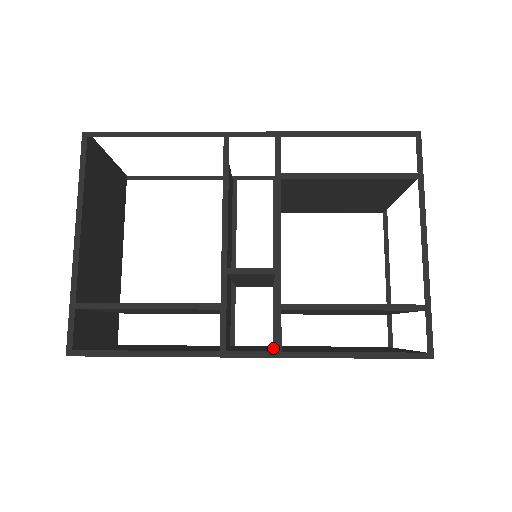
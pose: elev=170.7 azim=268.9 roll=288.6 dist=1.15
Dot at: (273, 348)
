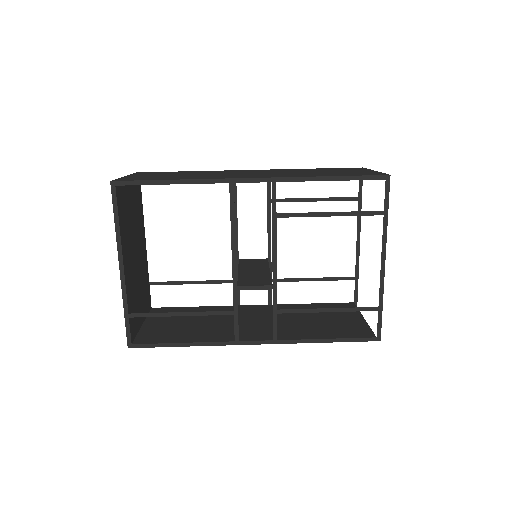
Dot at: (270, 321)
